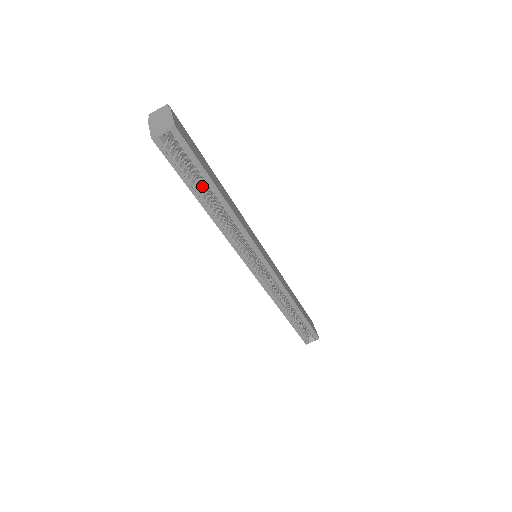
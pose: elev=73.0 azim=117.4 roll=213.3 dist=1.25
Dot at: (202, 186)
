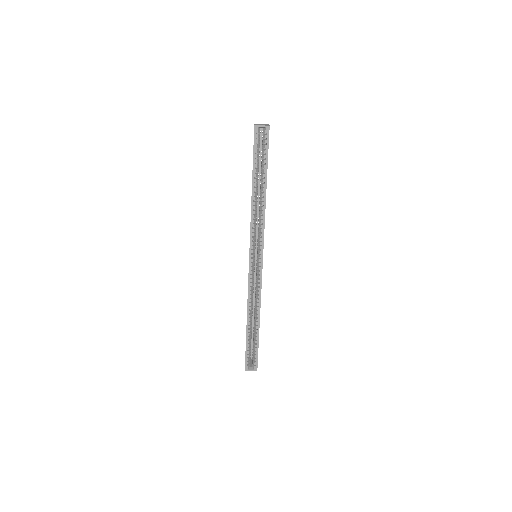
Dot at: occluded
